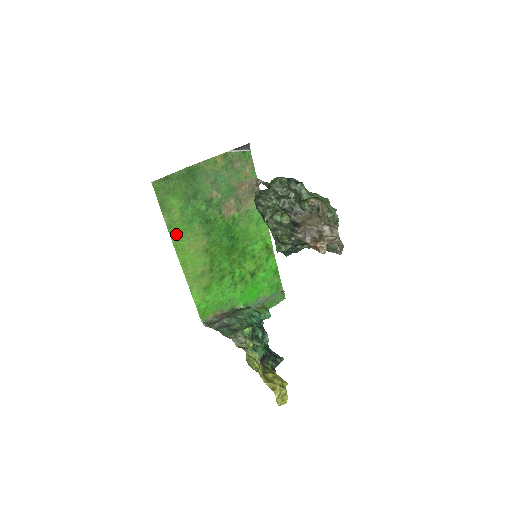
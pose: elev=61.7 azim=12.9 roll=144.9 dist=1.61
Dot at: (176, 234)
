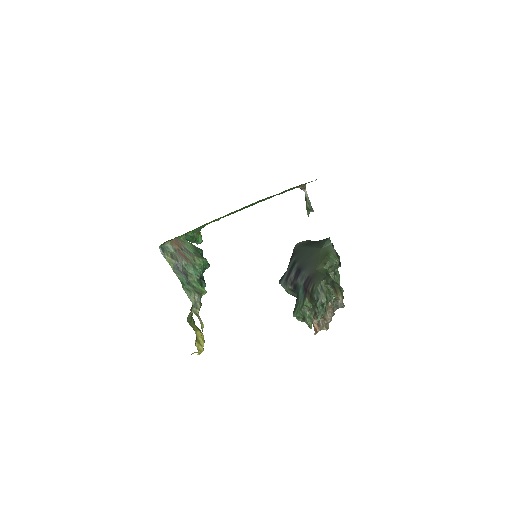
Dot at: occluded
